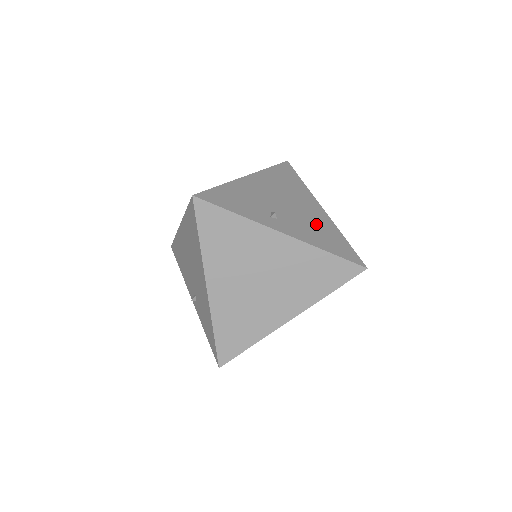
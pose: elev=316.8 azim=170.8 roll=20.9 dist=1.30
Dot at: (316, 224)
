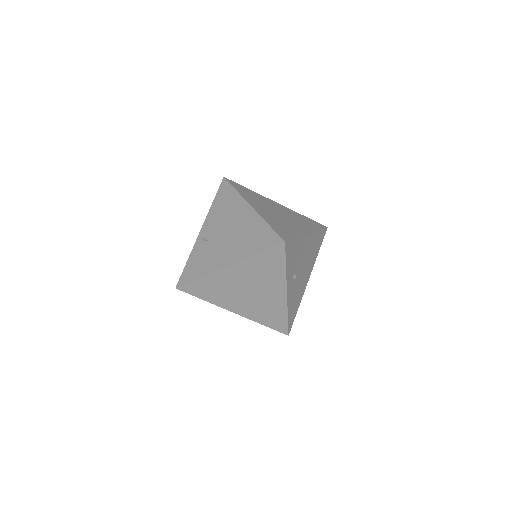
Dot at: (299, 292)
